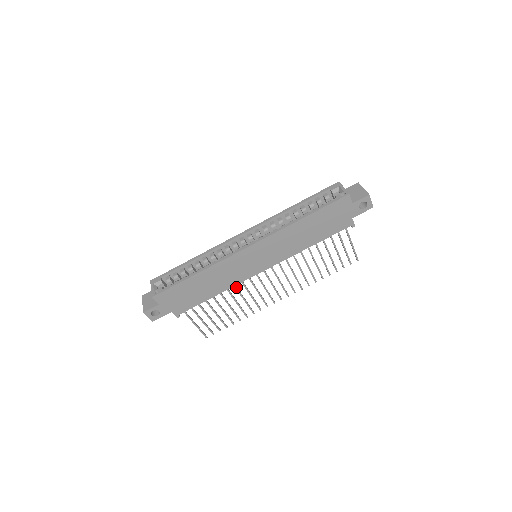
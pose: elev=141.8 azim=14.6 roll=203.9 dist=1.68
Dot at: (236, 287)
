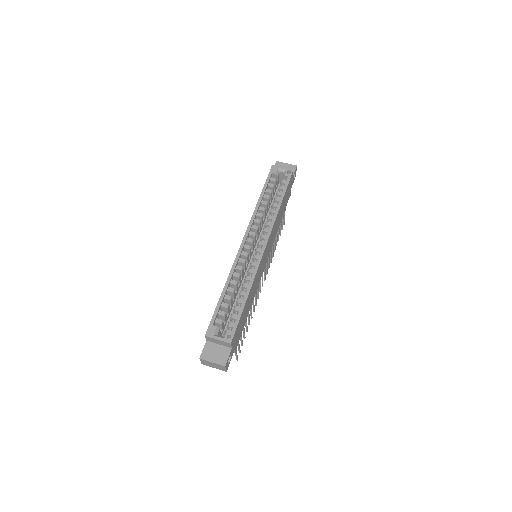
Dot at: occluded
